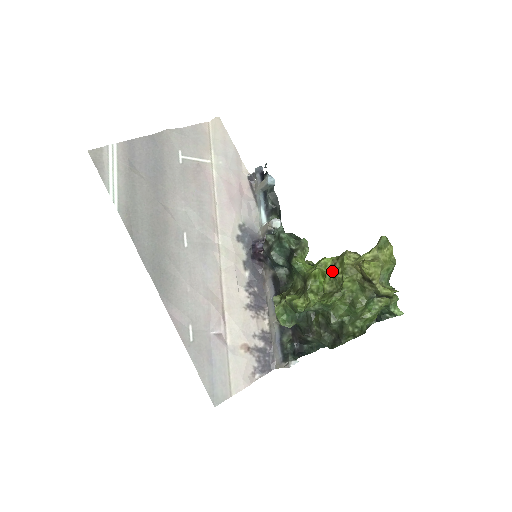
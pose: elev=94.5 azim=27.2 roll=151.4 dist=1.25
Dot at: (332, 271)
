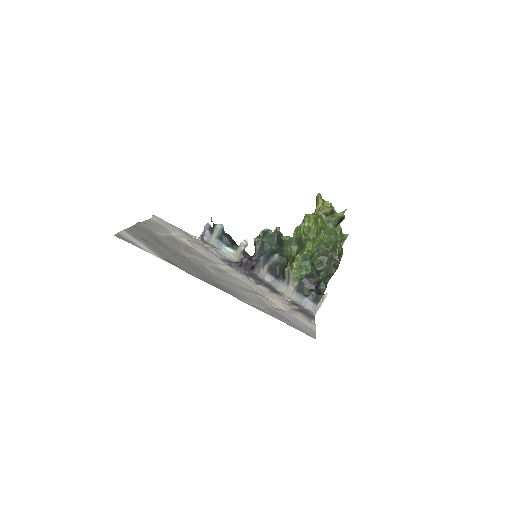
Dot at: (306, 230)
